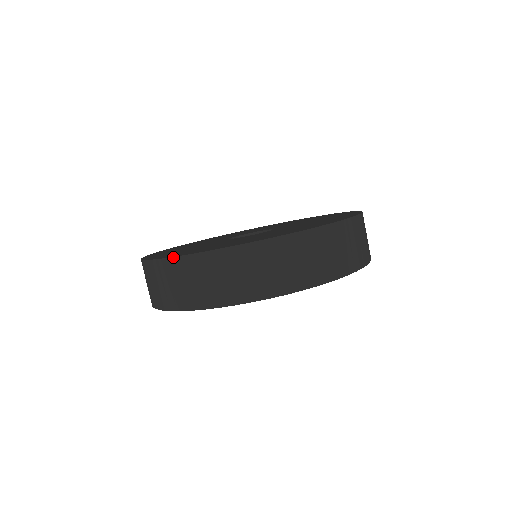
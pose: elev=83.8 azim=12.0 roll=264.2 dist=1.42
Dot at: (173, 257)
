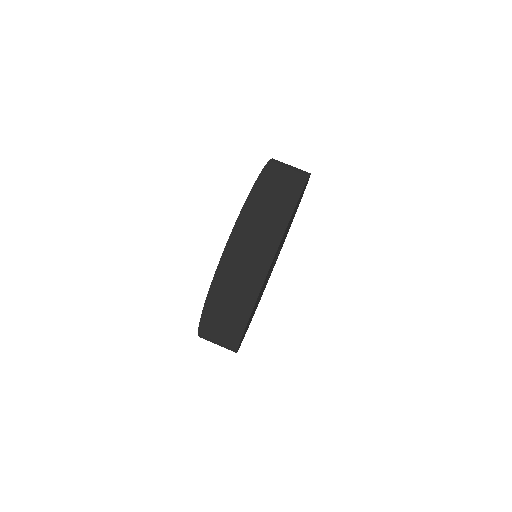
Dot at: (224, 250)
